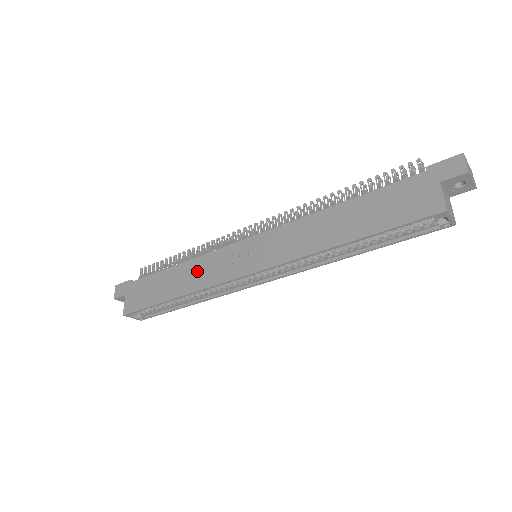
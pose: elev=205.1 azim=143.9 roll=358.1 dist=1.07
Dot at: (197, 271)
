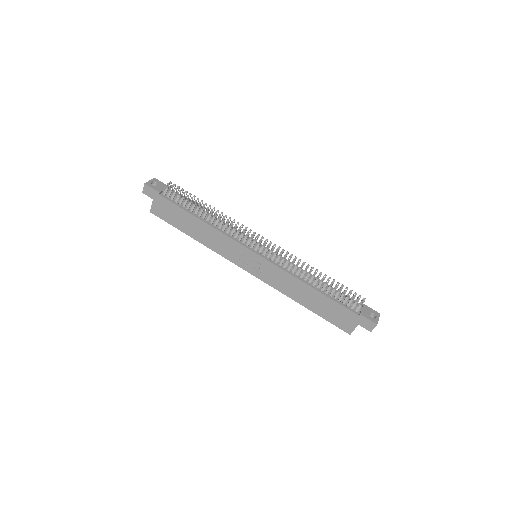
Dot at: (215, 239)
